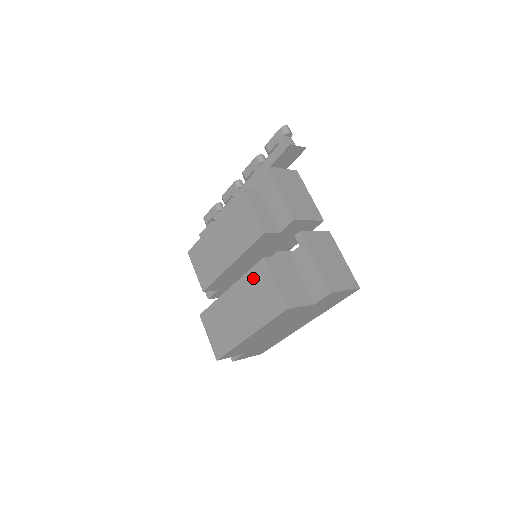
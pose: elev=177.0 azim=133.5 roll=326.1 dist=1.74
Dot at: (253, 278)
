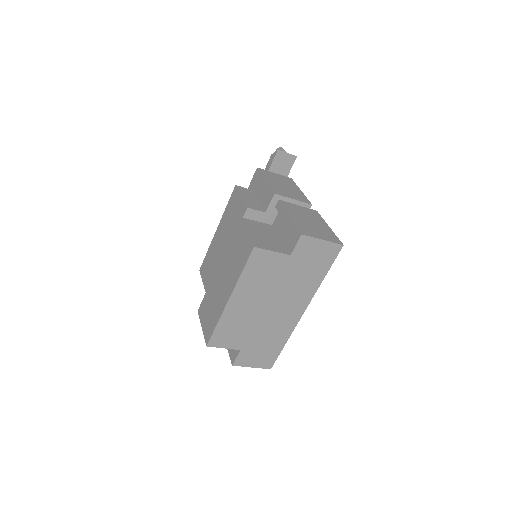
Dot at: (232, 241)
